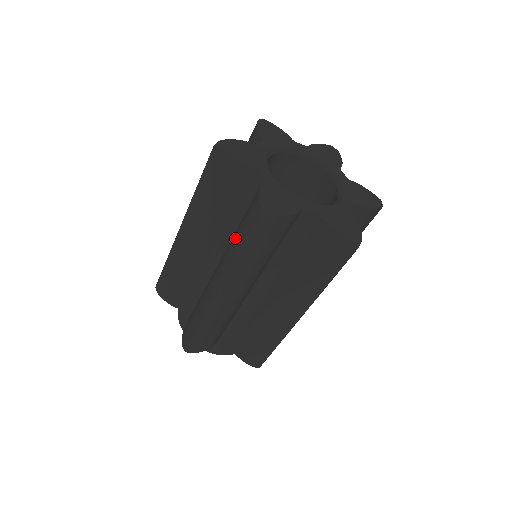
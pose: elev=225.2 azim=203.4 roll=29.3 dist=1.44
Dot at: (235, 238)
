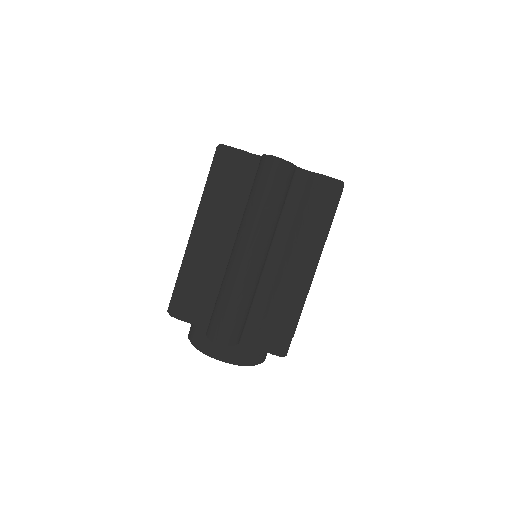
Dot at: (250, 199)
